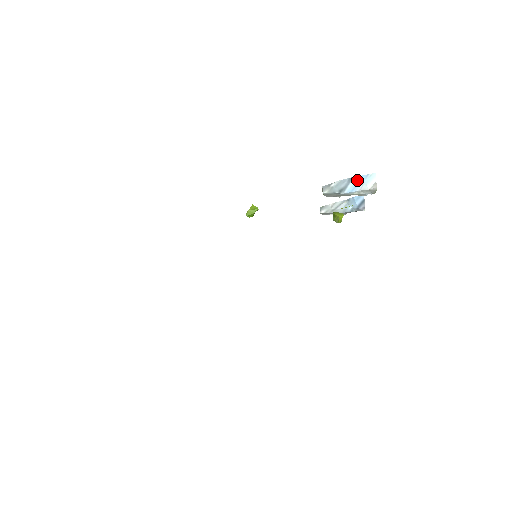
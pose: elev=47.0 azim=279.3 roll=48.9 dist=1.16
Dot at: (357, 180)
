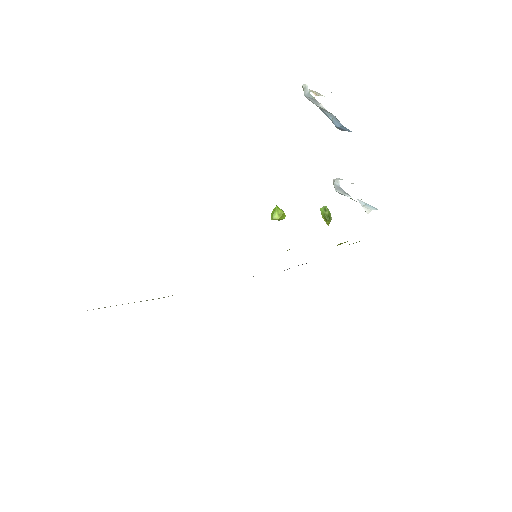
Dot at: occluded
